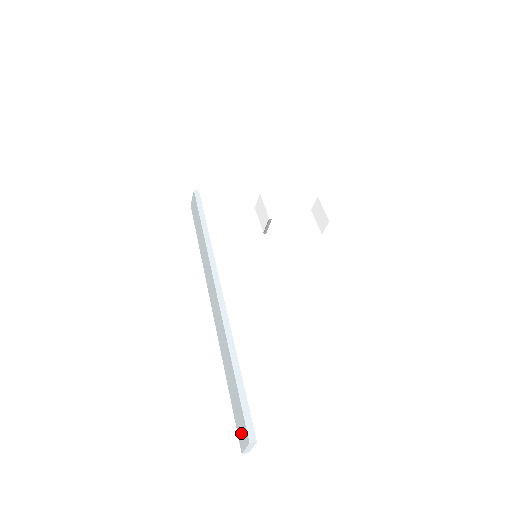
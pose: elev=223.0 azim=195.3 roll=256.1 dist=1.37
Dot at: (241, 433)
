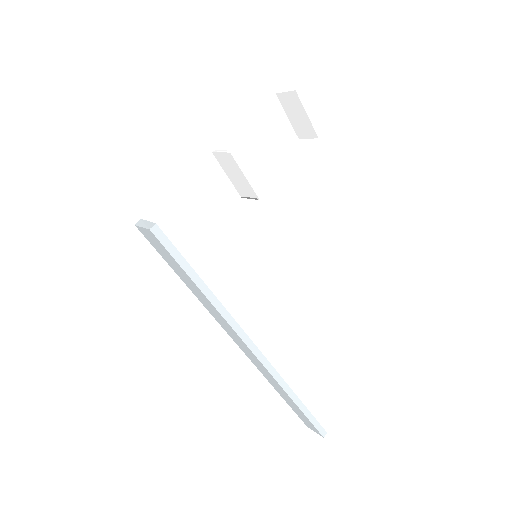
Dot at: (309, 425)
